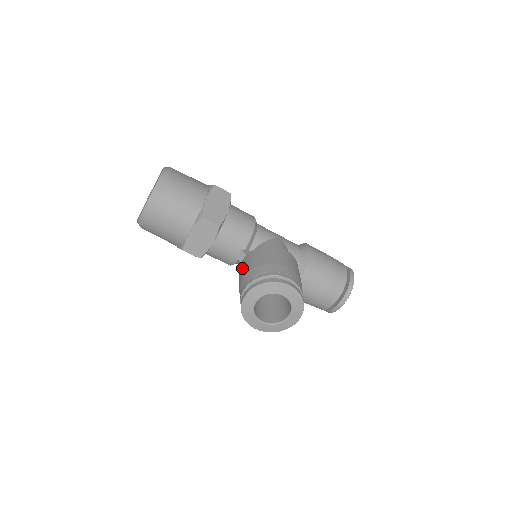
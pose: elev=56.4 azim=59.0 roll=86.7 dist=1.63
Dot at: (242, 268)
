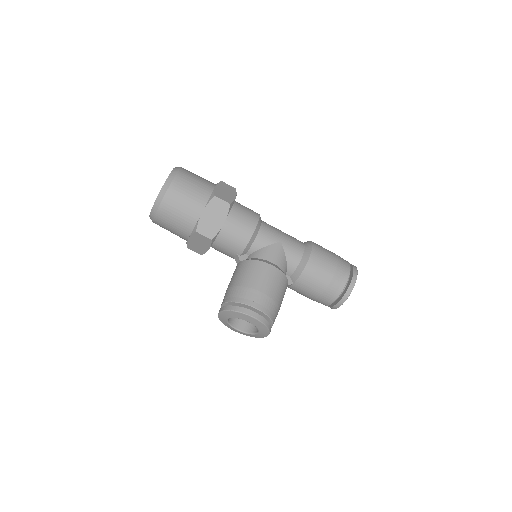
Dot at: occluded
